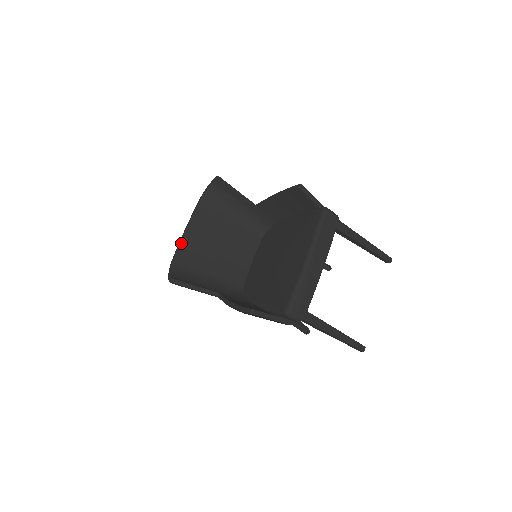
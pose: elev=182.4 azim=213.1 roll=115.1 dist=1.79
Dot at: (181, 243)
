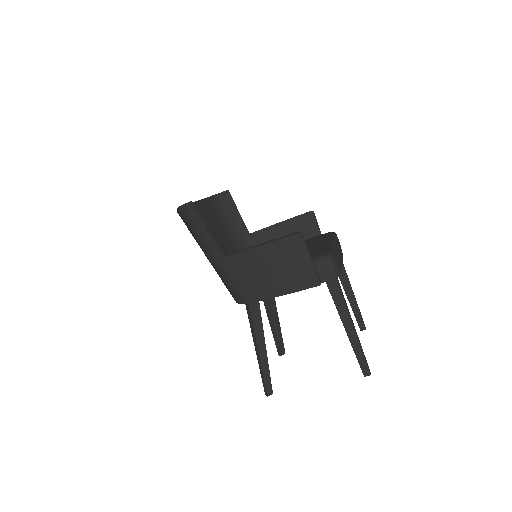
Dot at: occluded
